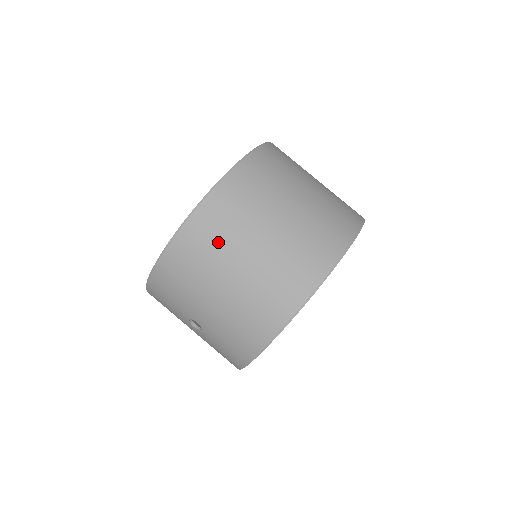
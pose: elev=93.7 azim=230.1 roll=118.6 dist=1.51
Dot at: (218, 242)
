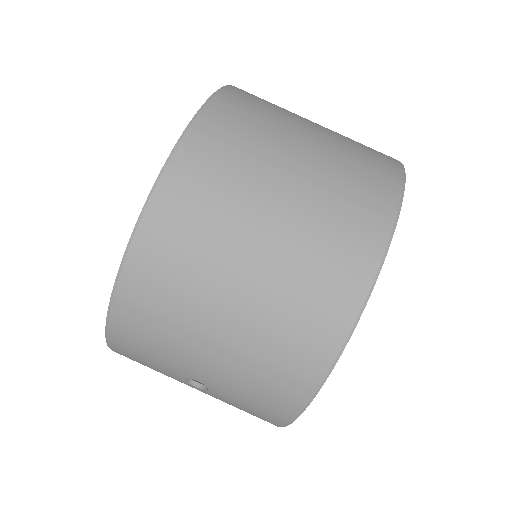
Dot at: (195, 254)
